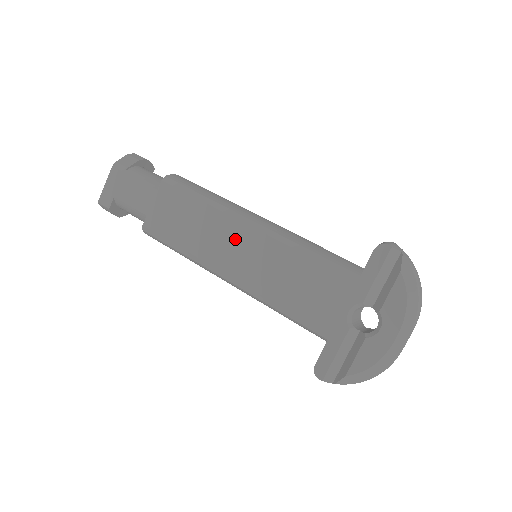
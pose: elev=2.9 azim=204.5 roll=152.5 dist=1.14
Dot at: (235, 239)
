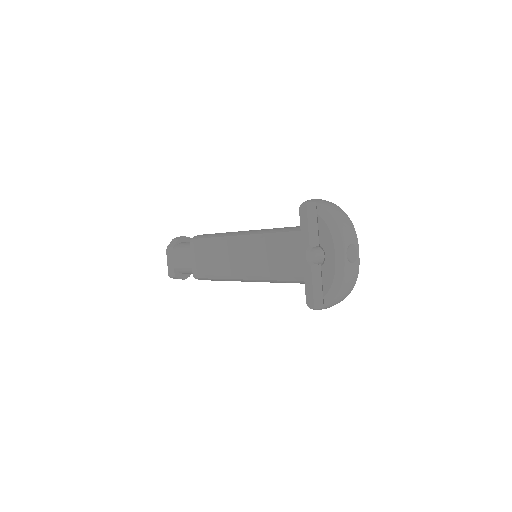
Dot at: (235, 252)
